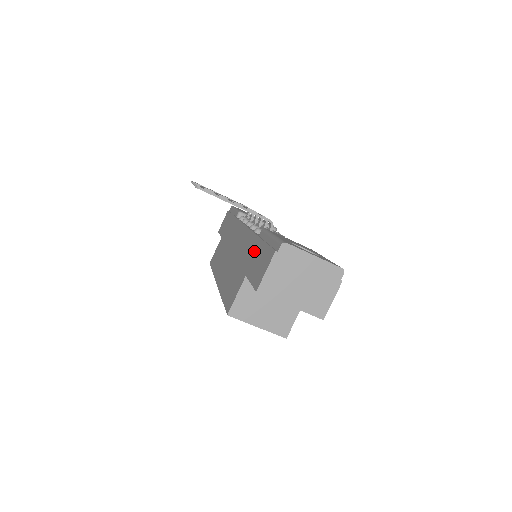
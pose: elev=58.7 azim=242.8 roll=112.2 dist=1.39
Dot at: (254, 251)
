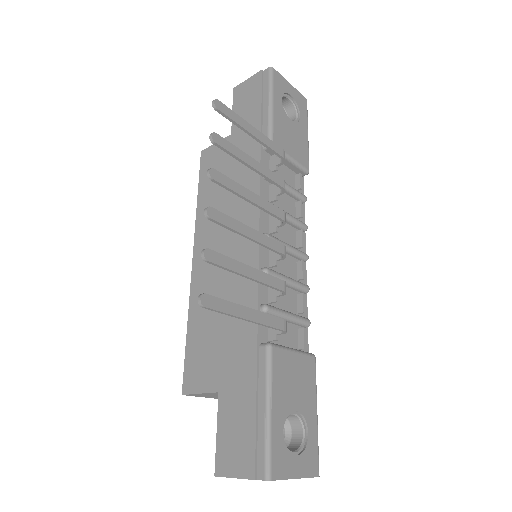
Dot at: (242, 376)
